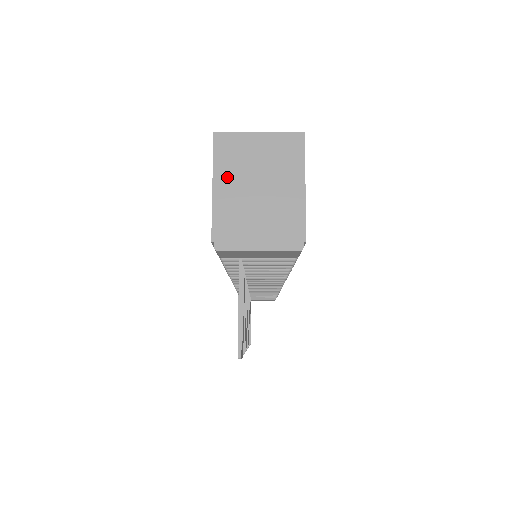
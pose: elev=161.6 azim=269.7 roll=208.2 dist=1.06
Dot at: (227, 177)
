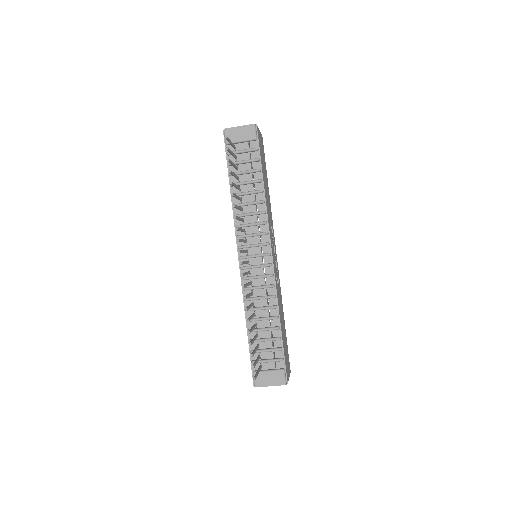
Dot at: occluded
